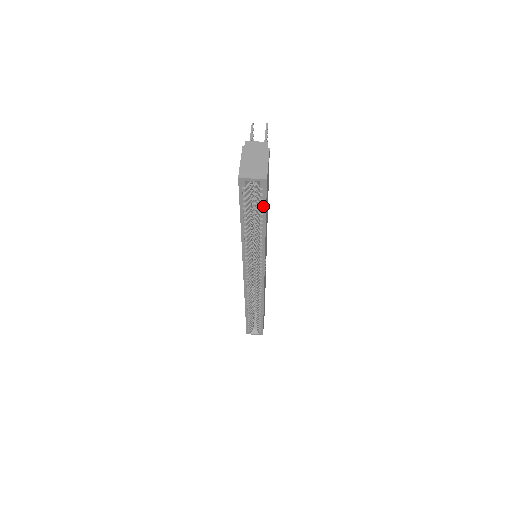
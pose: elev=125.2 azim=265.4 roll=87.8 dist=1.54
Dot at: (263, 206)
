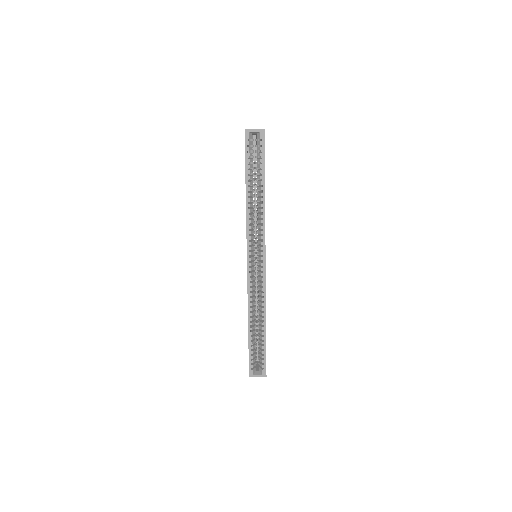
Dot at: (262, 159)
